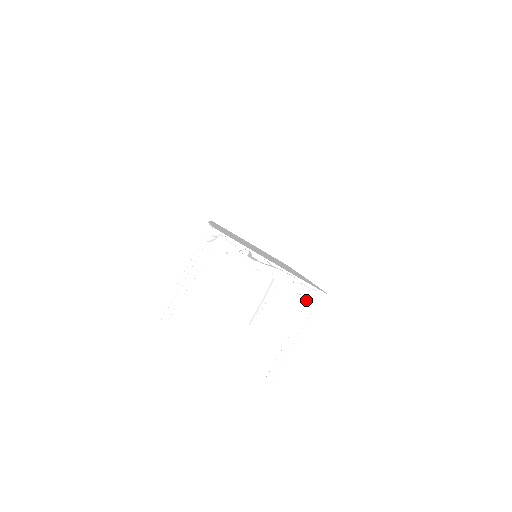
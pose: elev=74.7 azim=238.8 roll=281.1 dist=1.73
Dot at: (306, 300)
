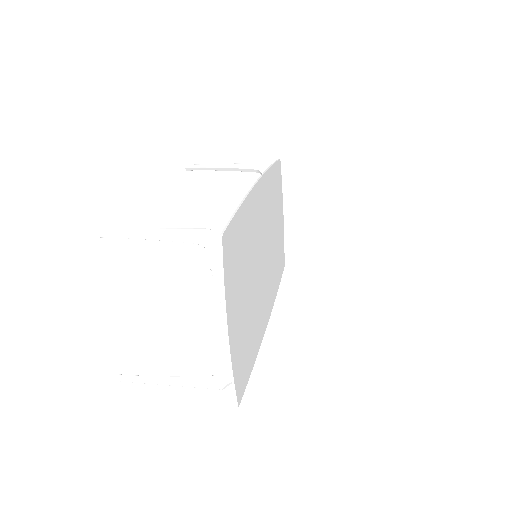
Dot at: (222, 374)
